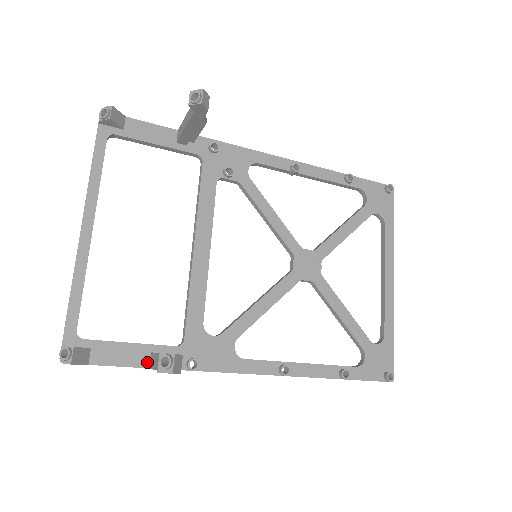
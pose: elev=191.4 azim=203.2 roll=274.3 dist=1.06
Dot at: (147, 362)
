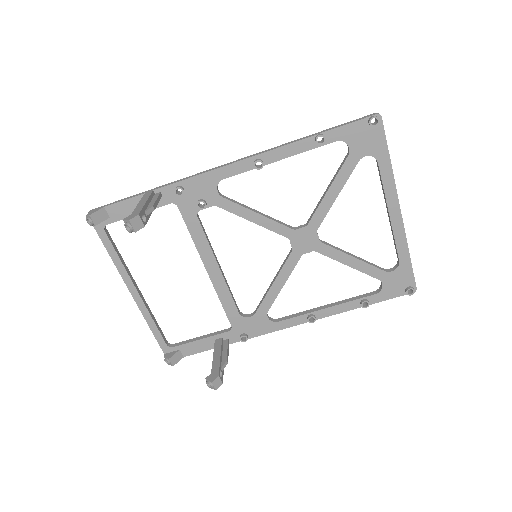
Dot at: occluded
